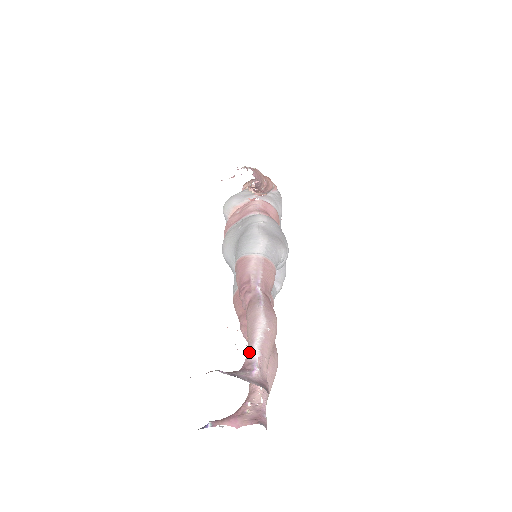
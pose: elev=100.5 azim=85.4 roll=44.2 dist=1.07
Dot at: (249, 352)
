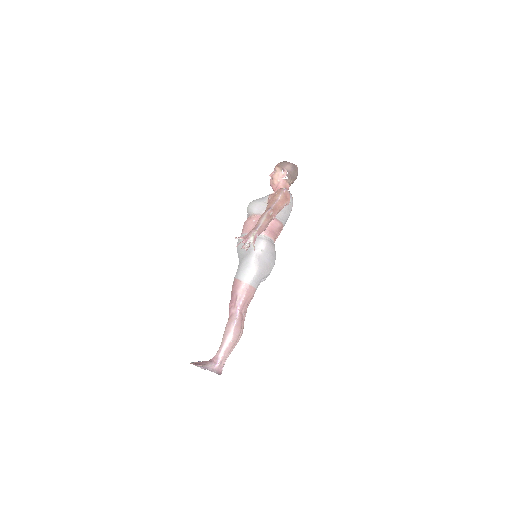
Dot at: (219, 351)
